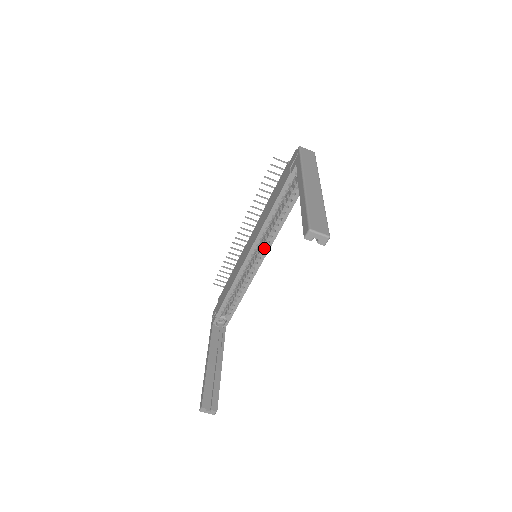
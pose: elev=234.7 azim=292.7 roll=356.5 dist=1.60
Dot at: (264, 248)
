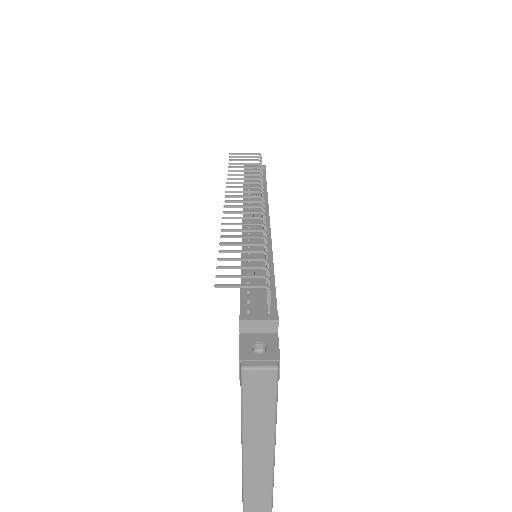
Dot at: occluded
